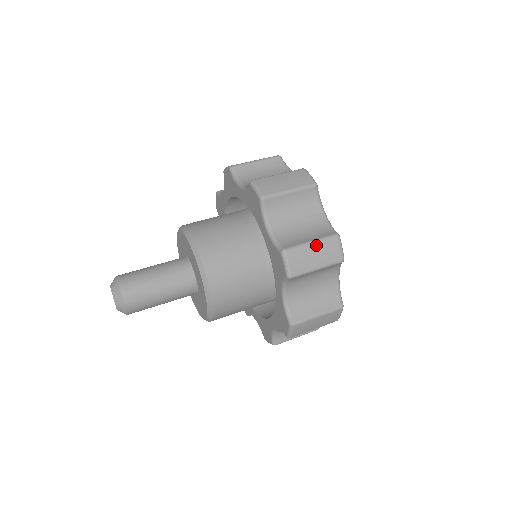
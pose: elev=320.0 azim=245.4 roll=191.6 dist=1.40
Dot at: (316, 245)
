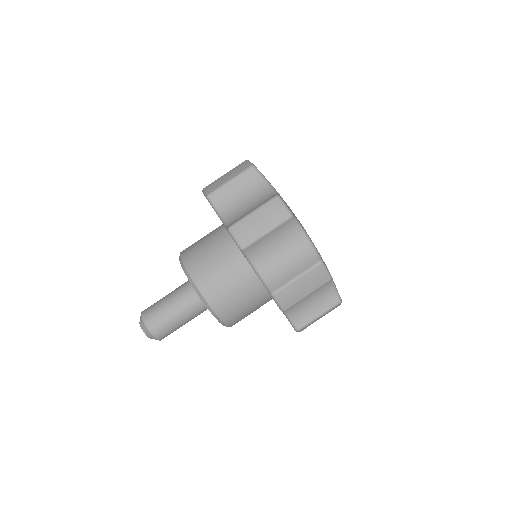
Dot at: (302, 279)
